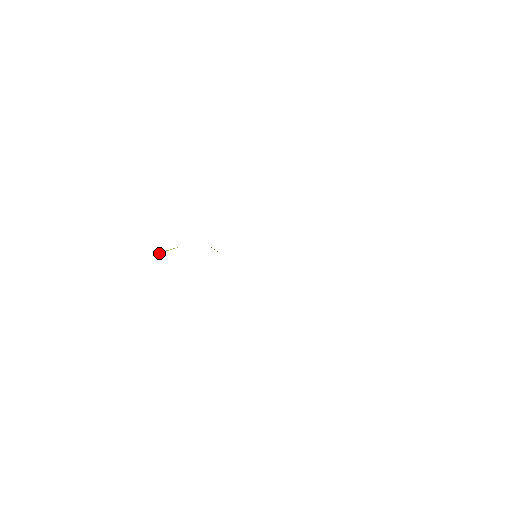
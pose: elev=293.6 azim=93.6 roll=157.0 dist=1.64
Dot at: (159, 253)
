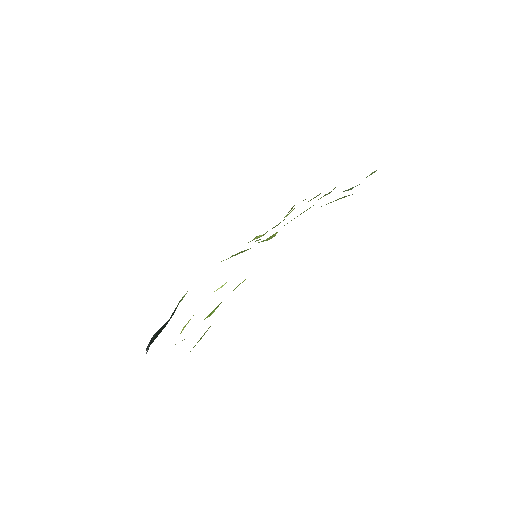
Dot at: occluded
